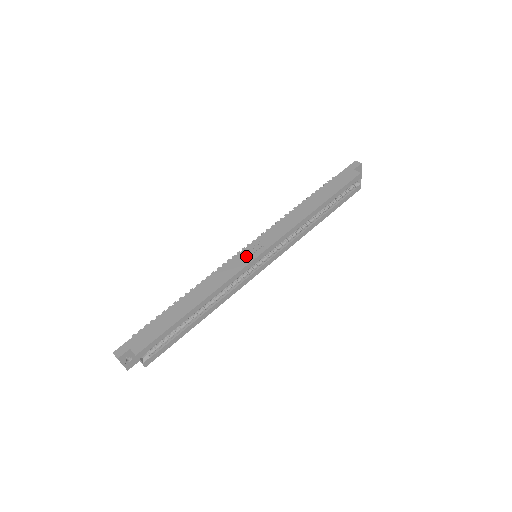
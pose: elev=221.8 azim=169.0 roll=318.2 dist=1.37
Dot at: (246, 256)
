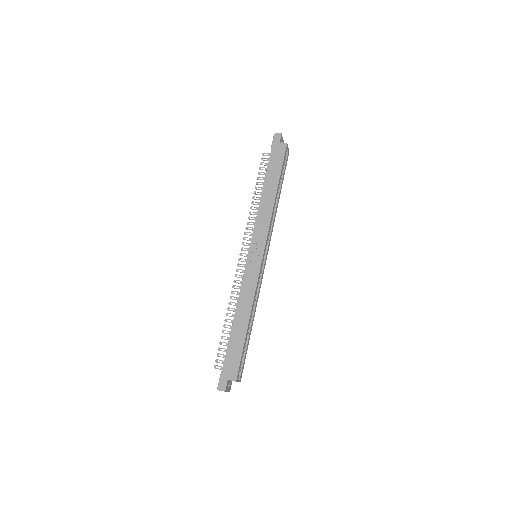
Dot at: (254, 263)
